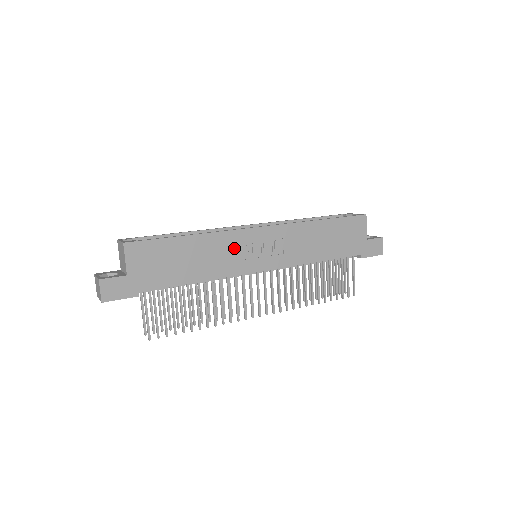
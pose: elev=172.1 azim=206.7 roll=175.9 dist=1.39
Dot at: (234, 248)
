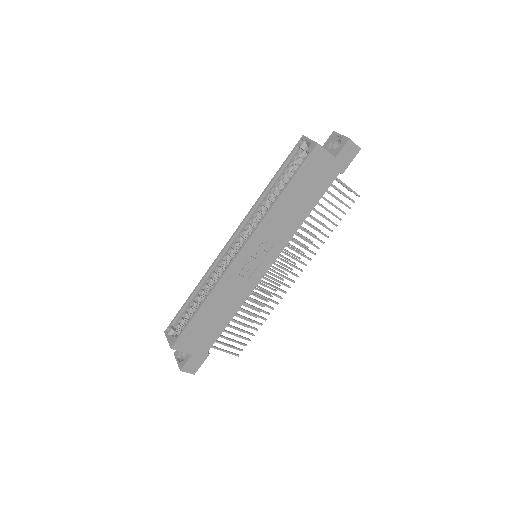
Dot at: (236, 280)
